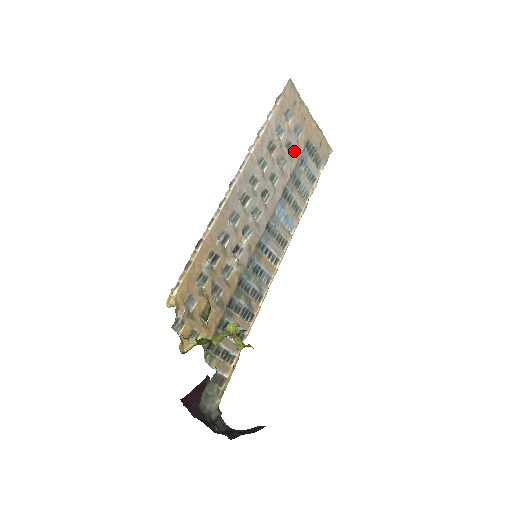
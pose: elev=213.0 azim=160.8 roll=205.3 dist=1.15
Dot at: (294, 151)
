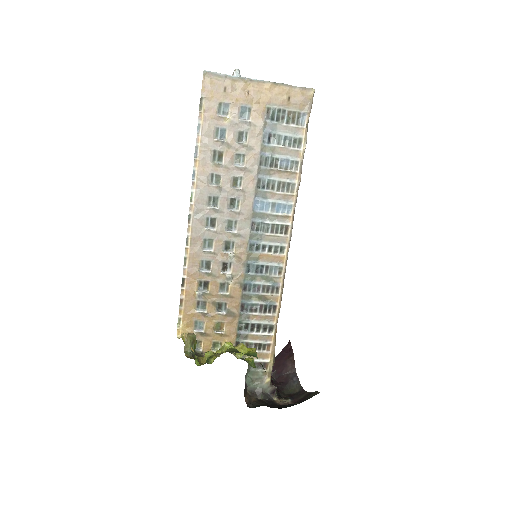
Dot at: (250, 137)
